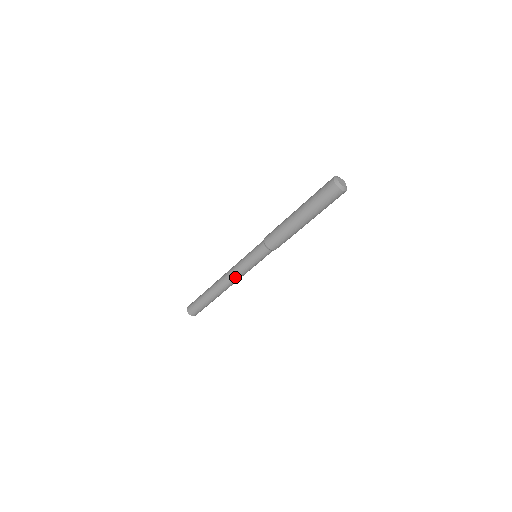
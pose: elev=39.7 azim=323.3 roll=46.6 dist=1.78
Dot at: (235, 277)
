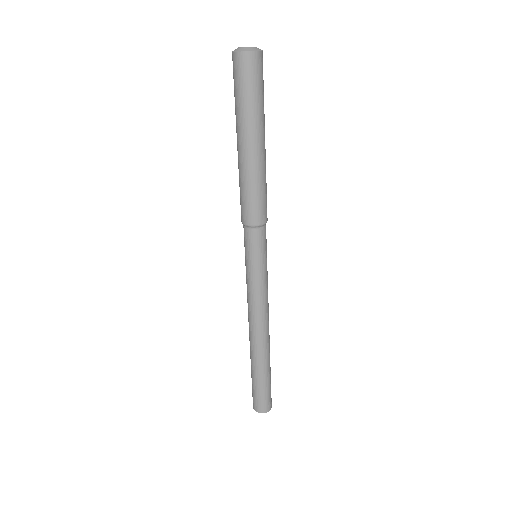
Dot at: (257, 307)
